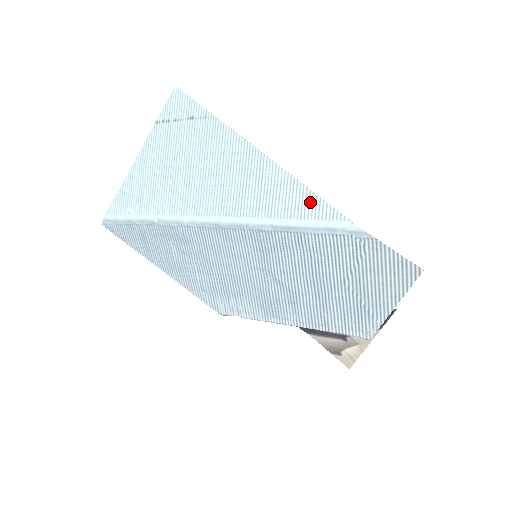
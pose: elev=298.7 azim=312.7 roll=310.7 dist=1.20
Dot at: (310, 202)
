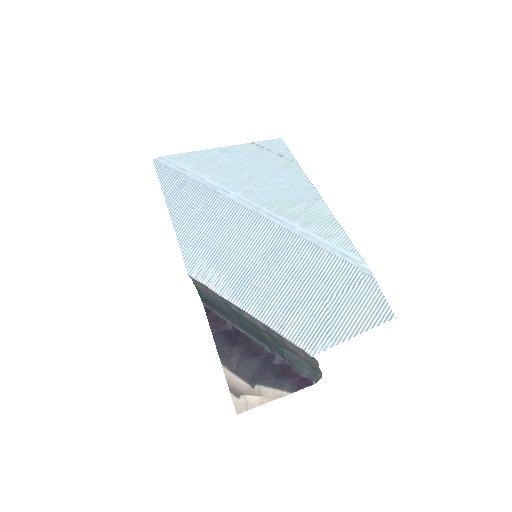
Dot at: (339, 235)
